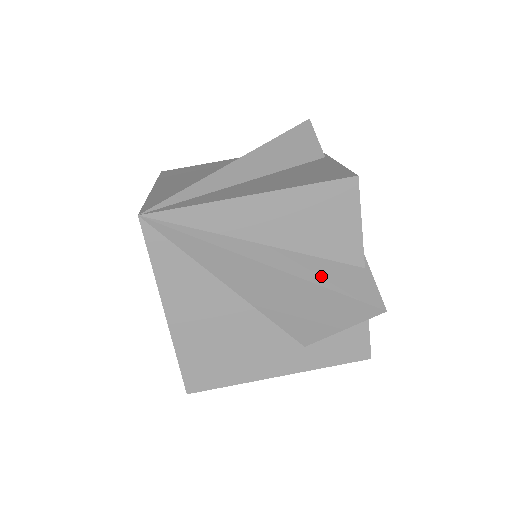
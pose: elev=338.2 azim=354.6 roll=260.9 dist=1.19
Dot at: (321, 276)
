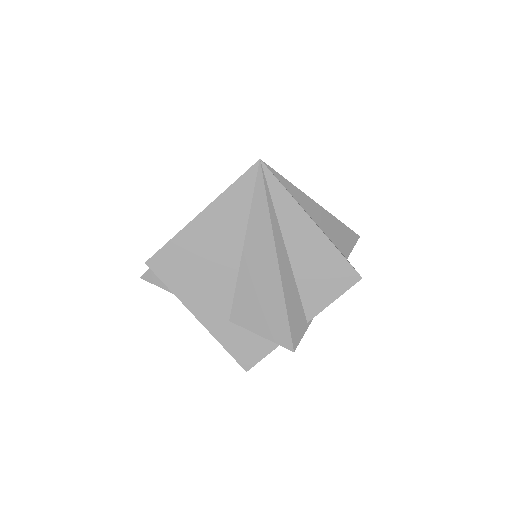
Dot at: (289, 296)
